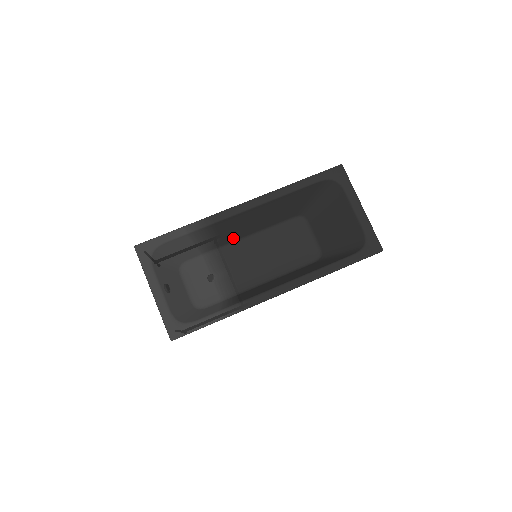
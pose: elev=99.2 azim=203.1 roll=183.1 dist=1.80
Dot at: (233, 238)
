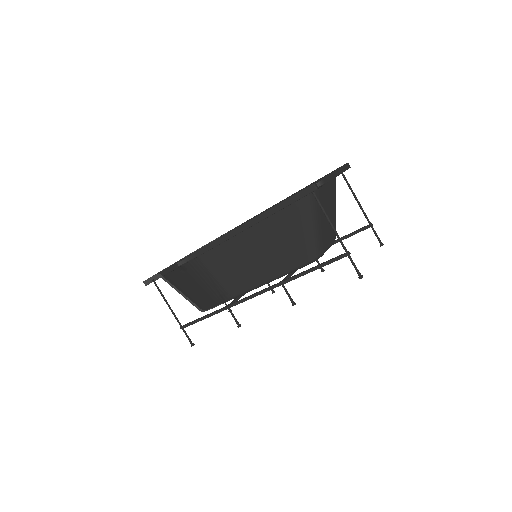
Dot at: occluded
